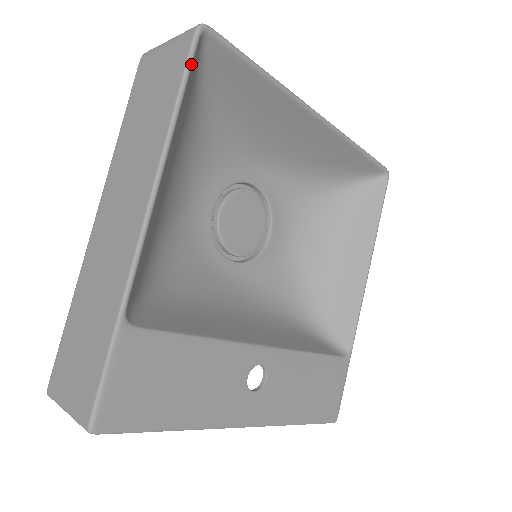
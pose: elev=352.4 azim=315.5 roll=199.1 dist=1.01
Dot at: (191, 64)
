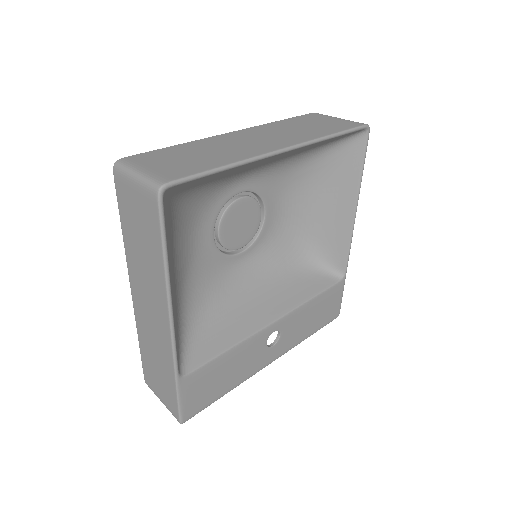
Dot at: (164, 223)
